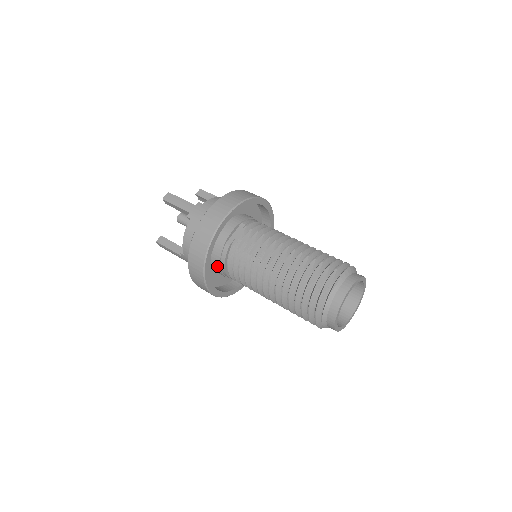
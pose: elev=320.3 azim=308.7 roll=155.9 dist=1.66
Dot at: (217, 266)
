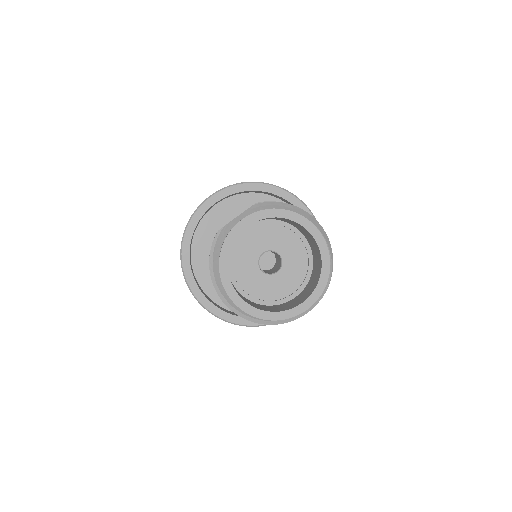
Dot at: occluded
